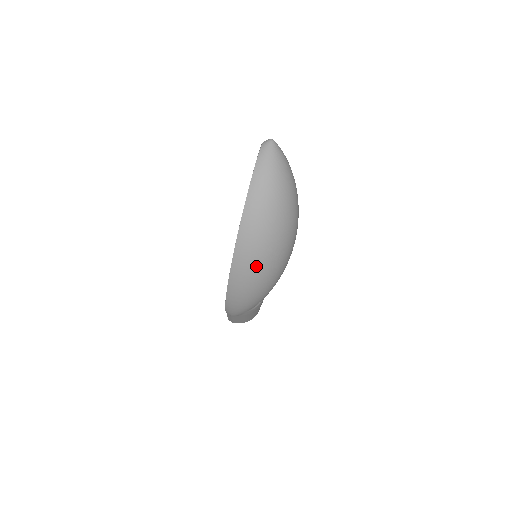
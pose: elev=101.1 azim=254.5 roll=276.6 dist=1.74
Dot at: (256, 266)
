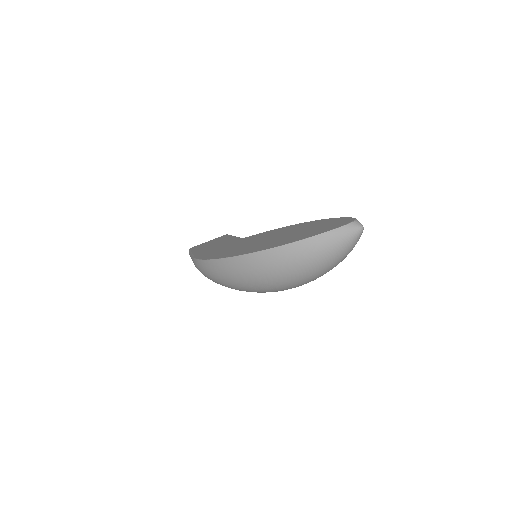
Dot at: (246, 278)
